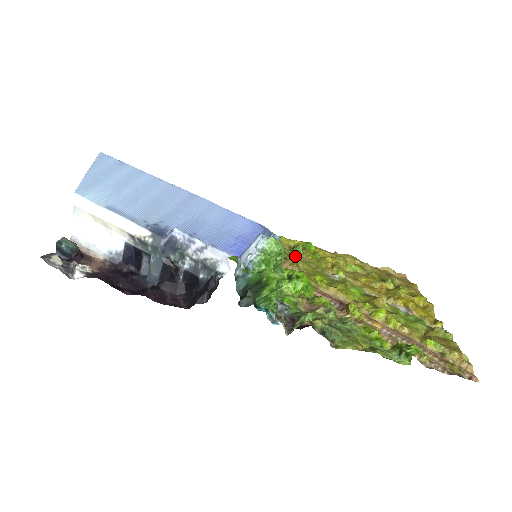
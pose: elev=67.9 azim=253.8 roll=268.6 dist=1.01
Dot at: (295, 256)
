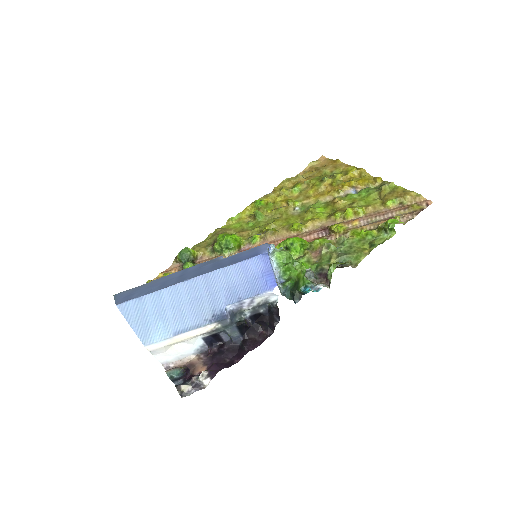
Dot at: (262, 221)
